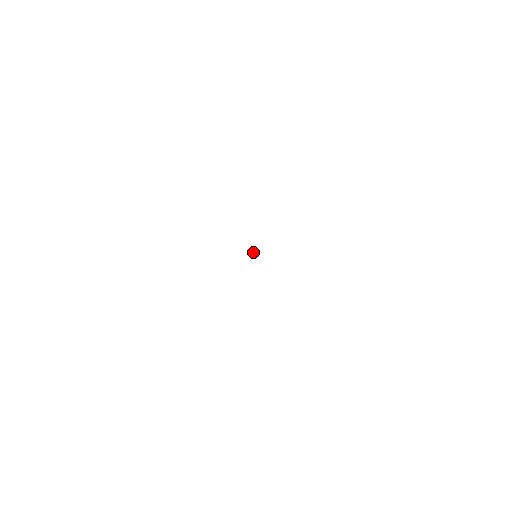
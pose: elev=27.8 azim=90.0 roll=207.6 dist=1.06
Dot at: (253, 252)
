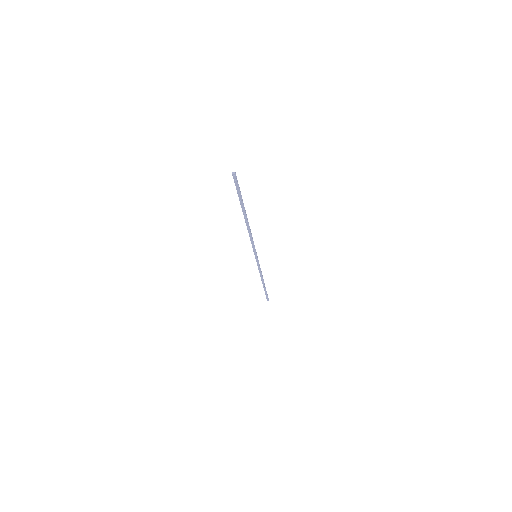
Dot at: (232, 172)
